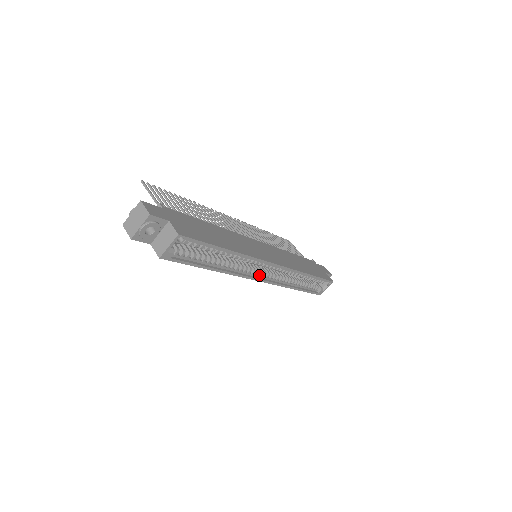
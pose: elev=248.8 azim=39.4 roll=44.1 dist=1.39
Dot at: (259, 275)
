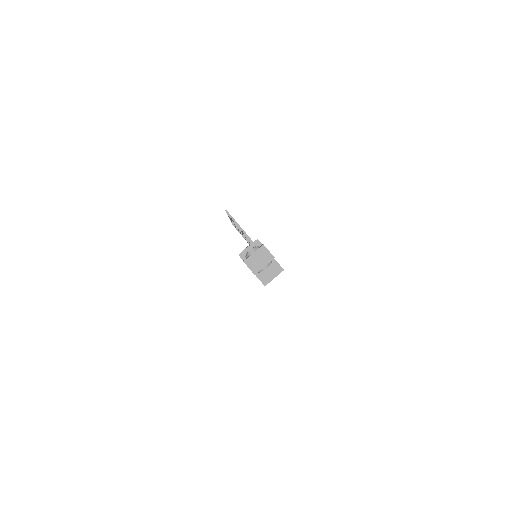
Dot at: occluded
